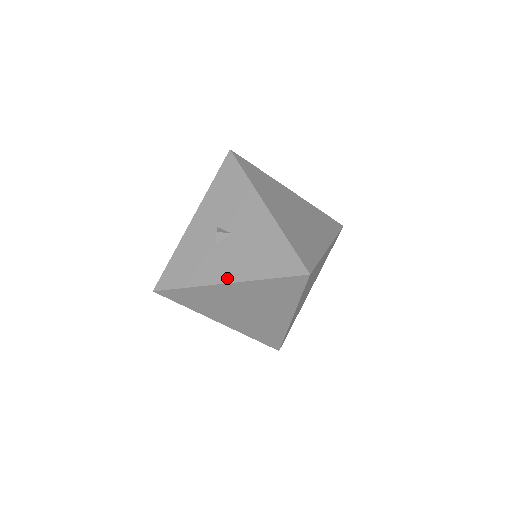
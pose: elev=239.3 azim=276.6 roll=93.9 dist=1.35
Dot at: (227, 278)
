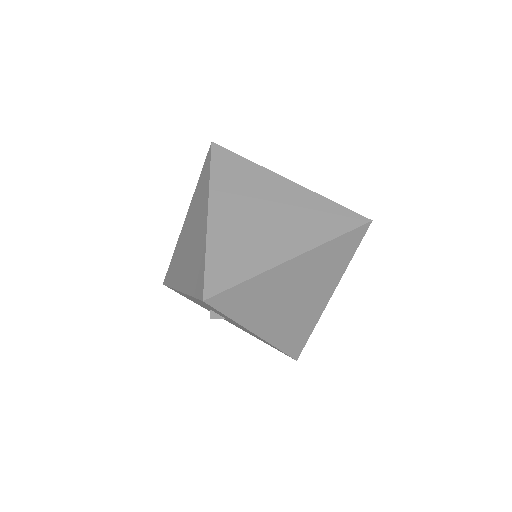
Dot at: occluded
